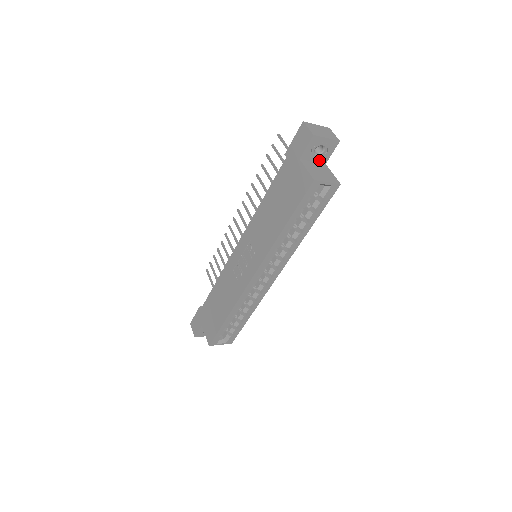
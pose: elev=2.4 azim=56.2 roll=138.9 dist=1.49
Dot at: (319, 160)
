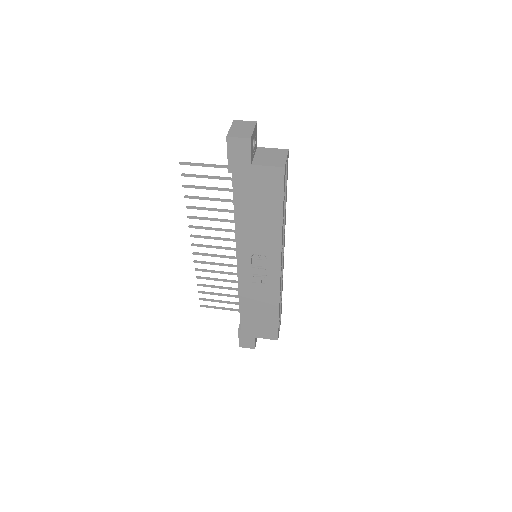
Dot at: (255, 150)
